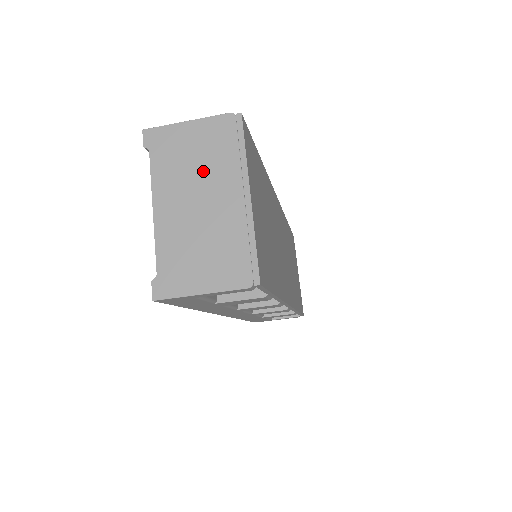
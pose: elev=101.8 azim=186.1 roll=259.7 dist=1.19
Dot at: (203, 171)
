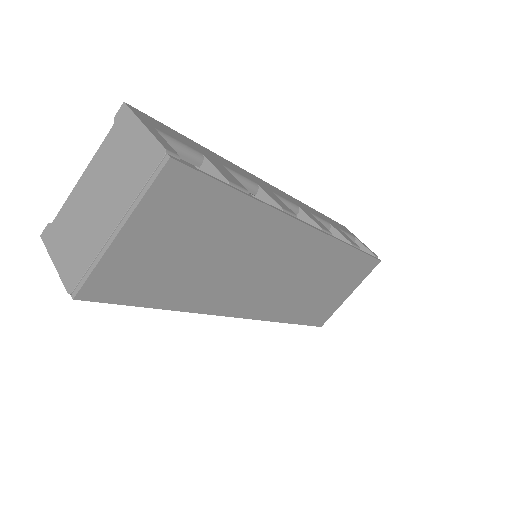
Dot at: (118, 179)
